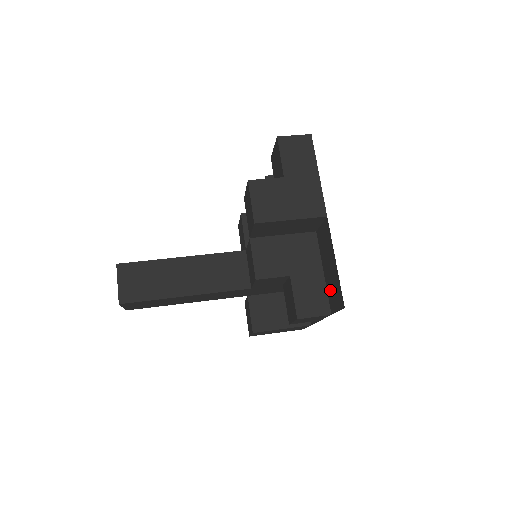
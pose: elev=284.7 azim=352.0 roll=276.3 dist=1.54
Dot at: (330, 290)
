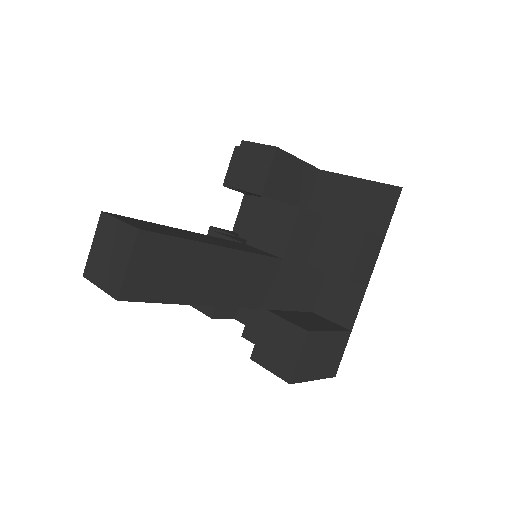
Dot at: (366, 217)
